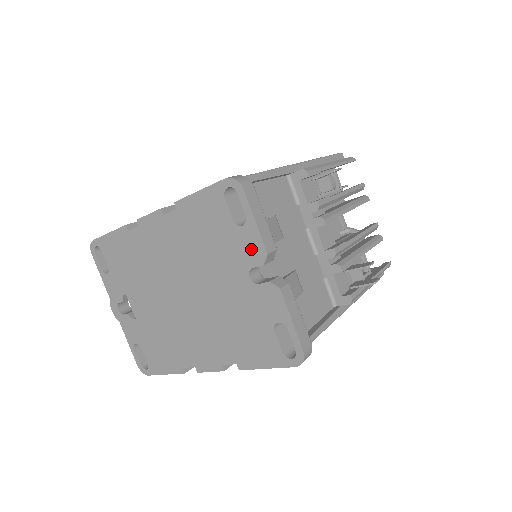
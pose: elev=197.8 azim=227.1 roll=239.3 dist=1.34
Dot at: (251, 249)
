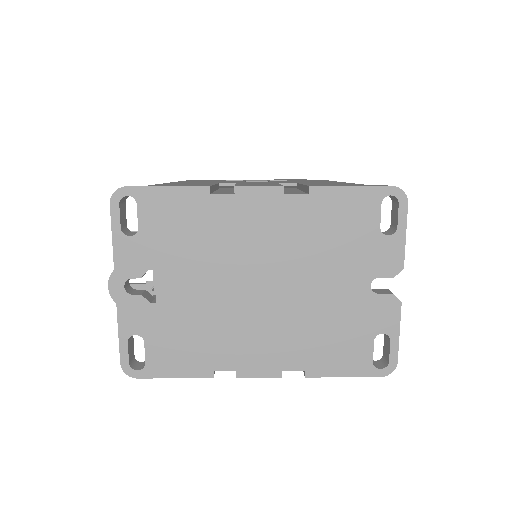
Dot at: (387, 259)
